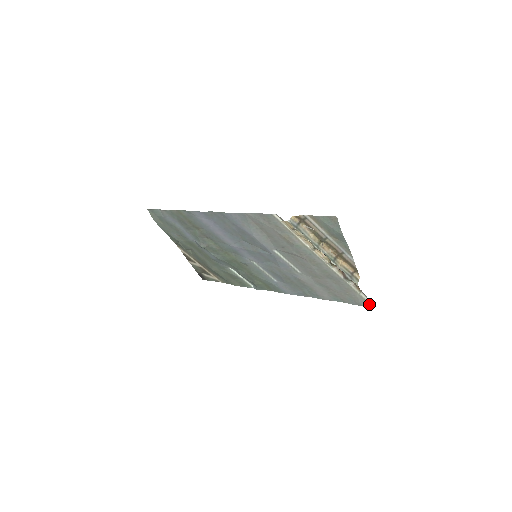
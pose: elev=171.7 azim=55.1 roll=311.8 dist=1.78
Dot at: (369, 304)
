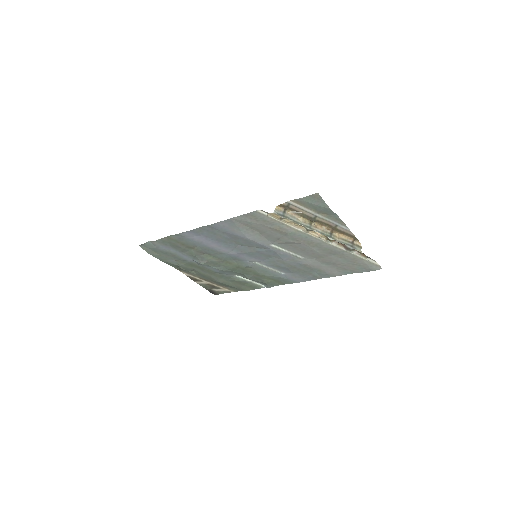
Dot at: (379, 267)
